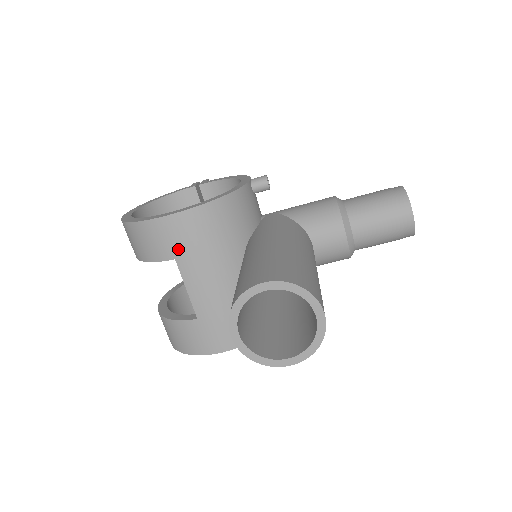
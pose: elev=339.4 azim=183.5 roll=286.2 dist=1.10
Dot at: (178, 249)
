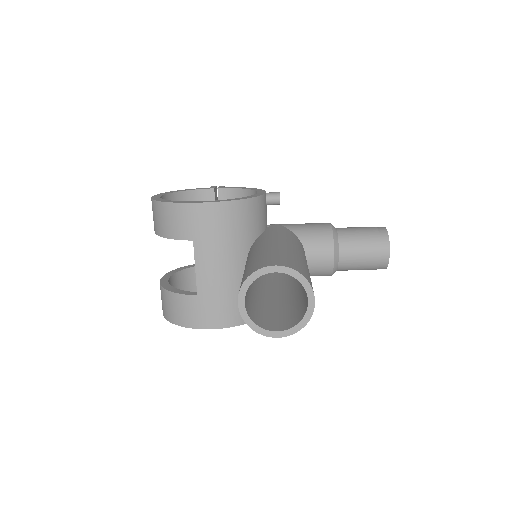
Dot at: (198, 232)
